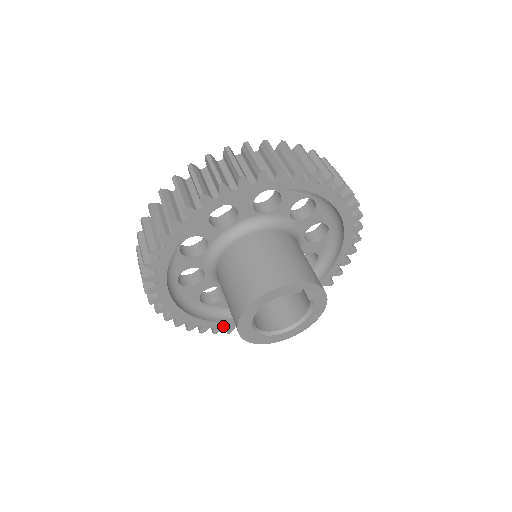
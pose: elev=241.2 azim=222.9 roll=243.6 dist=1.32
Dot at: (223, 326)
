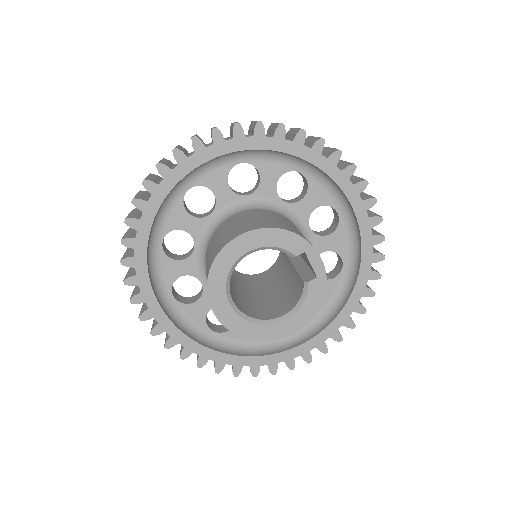
Dot at: (181, 340)
